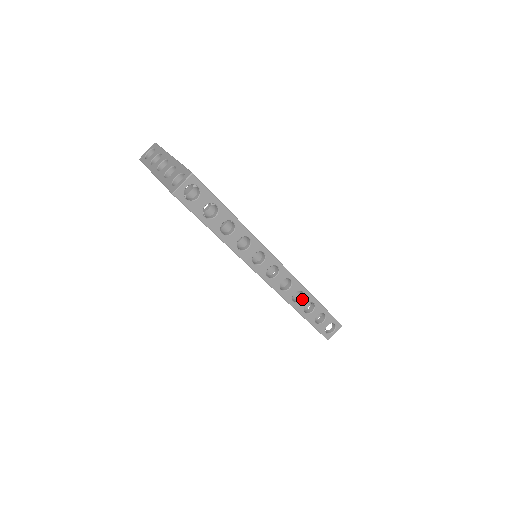
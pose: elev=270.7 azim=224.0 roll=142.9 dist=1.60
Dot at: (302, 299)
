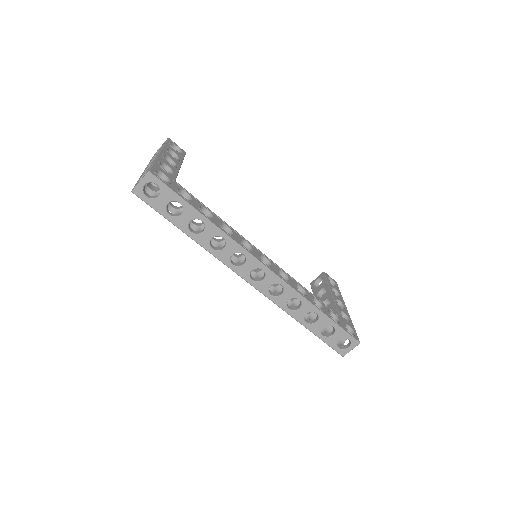
Dot at: (300, 307)
